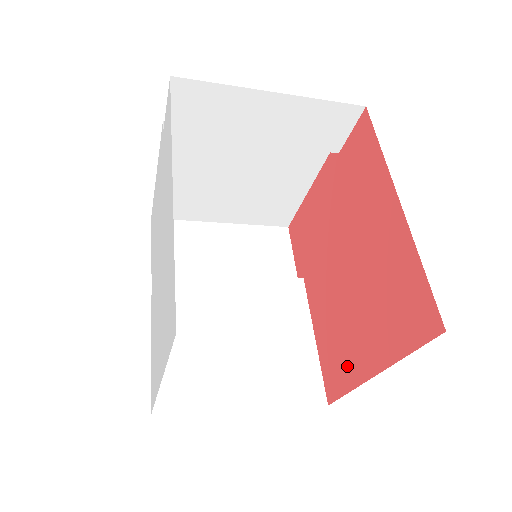
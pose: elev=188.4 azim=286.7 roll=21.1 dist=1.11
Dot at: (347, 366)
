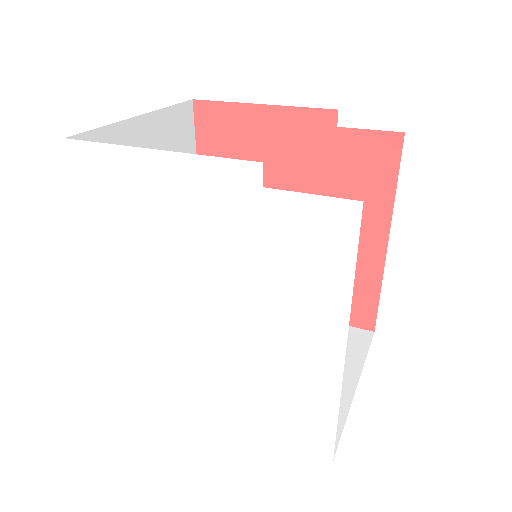
Dot at: occluded
